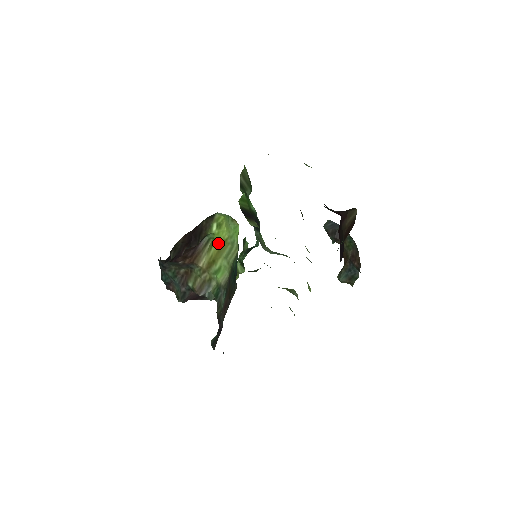
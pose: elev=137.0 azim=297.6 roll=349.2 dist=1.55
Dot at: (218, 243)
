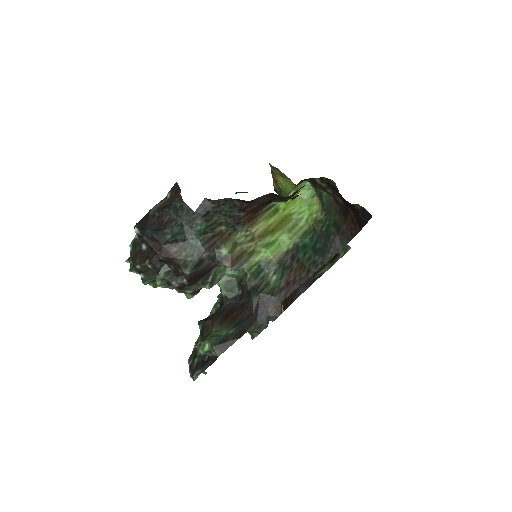
Dot at: (281, 214)
